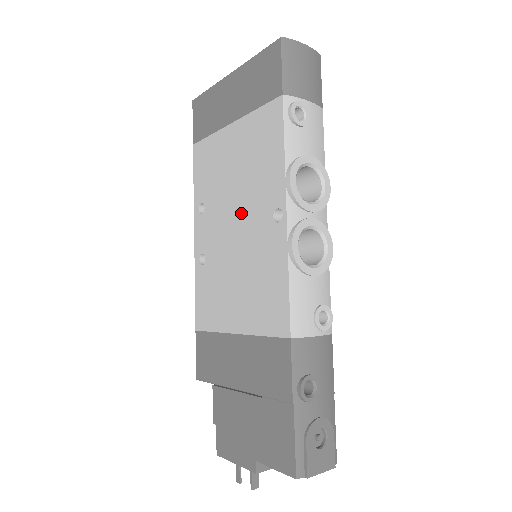
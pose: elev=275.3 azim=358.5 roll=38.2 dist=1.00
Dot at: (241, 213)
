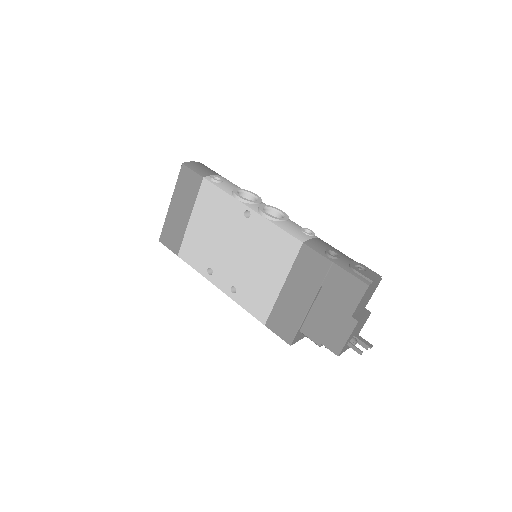
Dot at: (231, 240)
